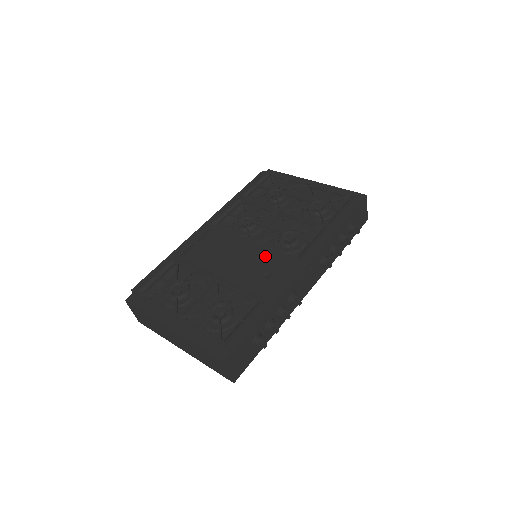
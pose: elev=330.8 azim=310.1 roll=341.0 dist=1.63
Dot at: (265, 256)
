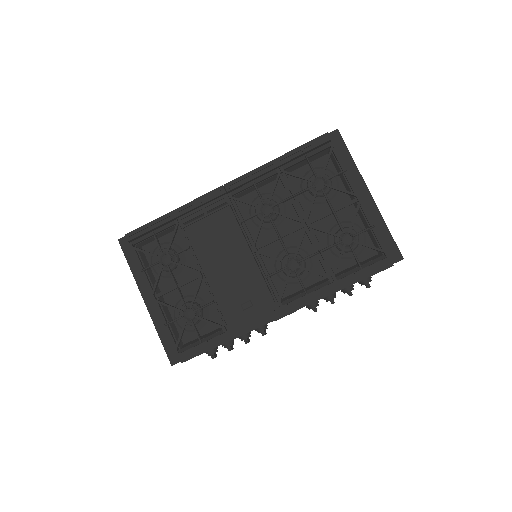
Dot at: (256, 280)
